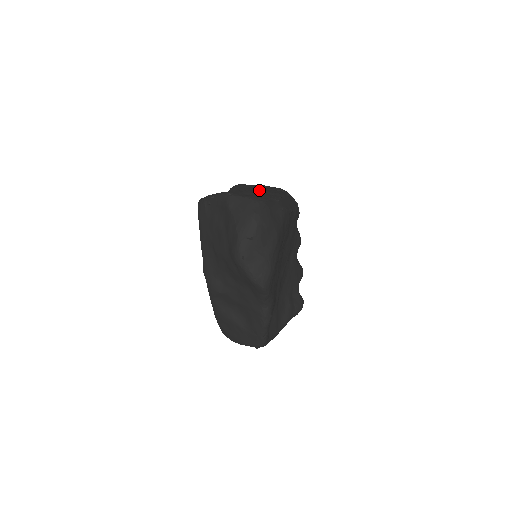
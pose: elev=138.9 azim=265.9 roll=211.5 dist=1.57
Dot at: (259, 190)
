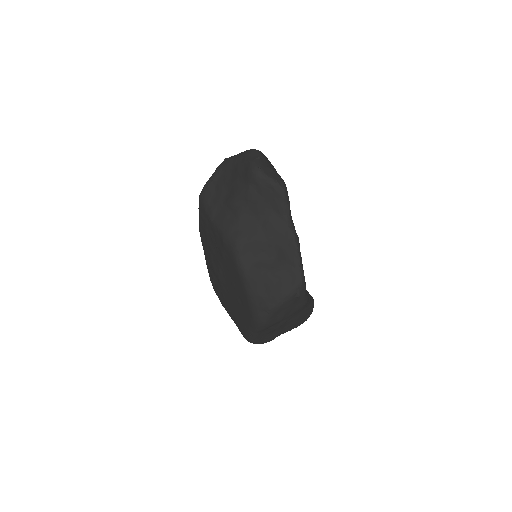
Dot at: occluded
